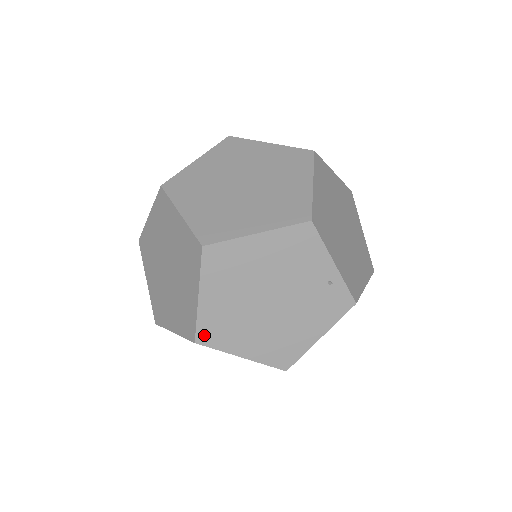
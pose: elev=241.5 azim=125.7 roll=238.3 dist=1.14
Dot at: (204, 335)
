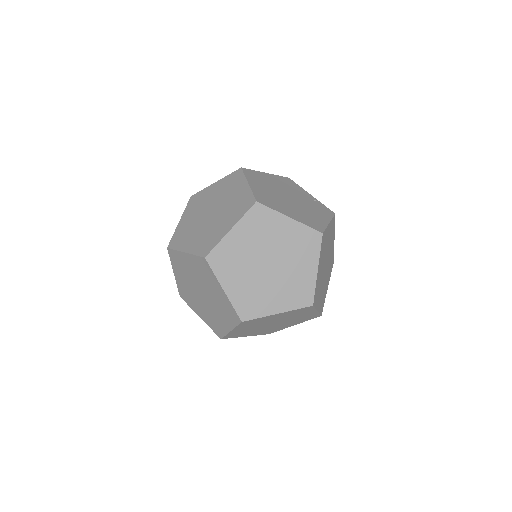
Dot at: (260, 200)
